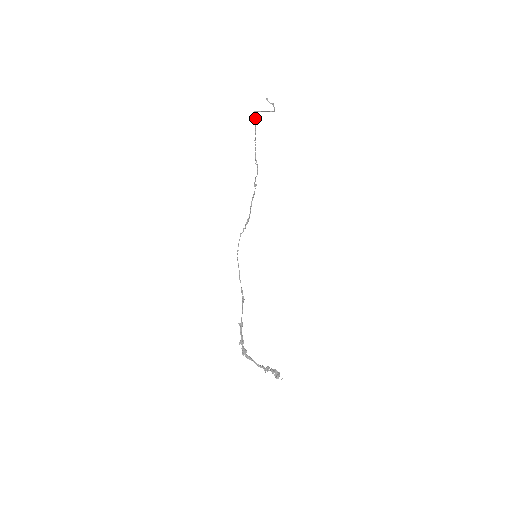
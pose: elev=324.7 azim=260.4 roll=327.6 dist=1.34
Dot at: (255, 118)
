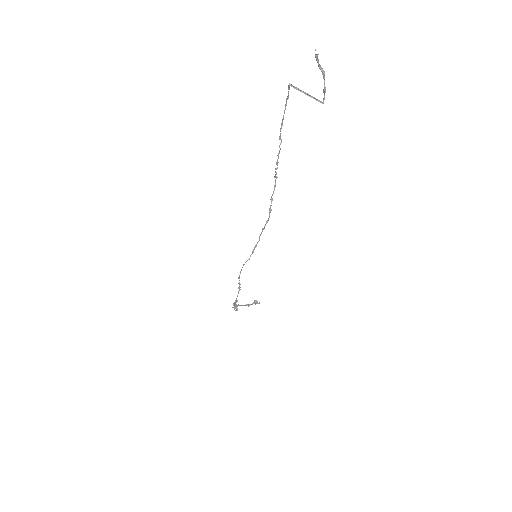
Dot at: occluded
